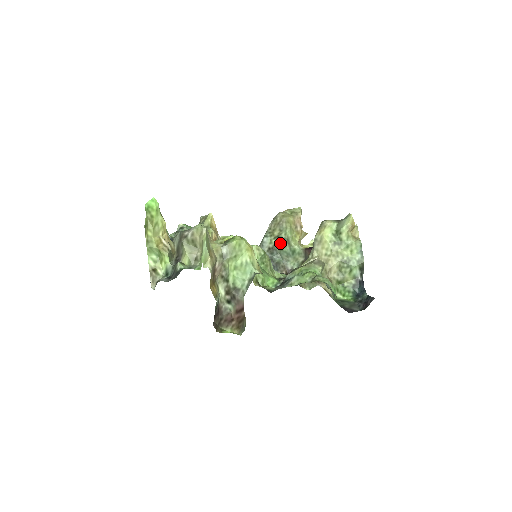
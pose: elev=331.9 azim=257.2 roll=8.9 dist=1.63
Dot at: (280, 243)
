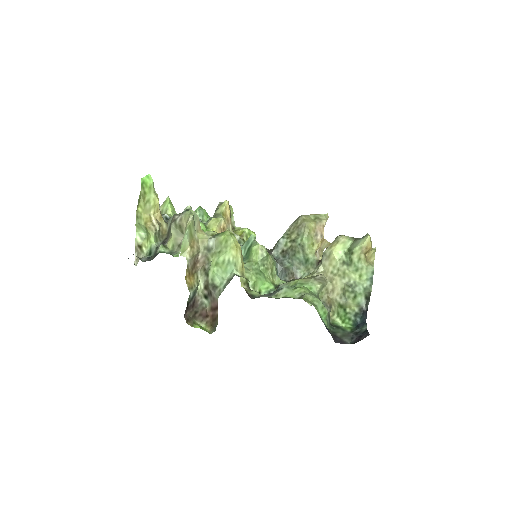
Dot at: (294, 248)
